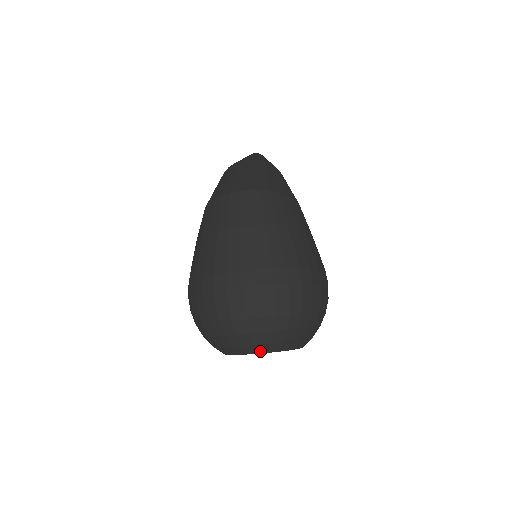
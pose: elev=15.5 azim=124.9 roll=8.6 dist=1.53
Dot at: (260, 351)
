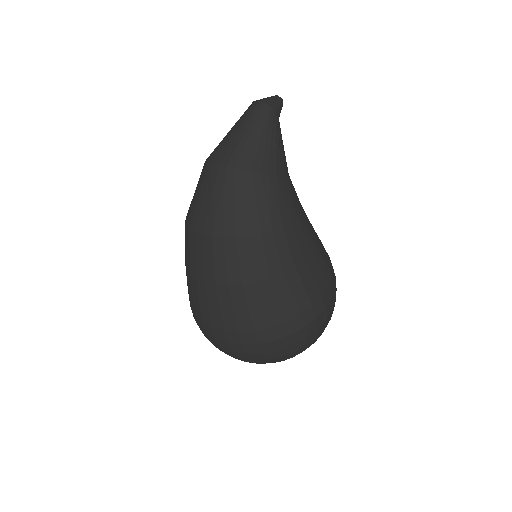
Dot at: occluded
